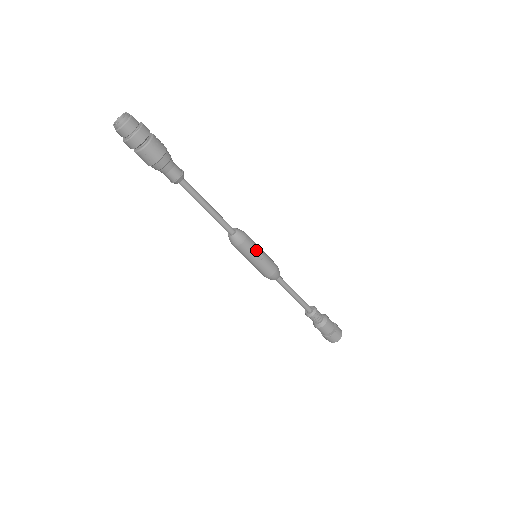
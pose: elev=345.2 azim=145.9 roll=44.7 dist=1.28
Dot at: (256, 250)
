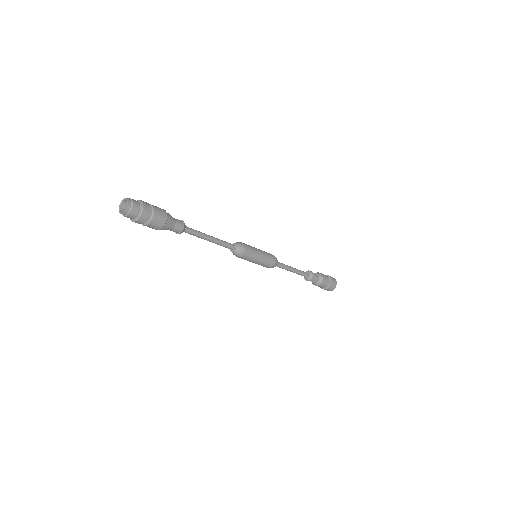
Dot at: (256, 254)
